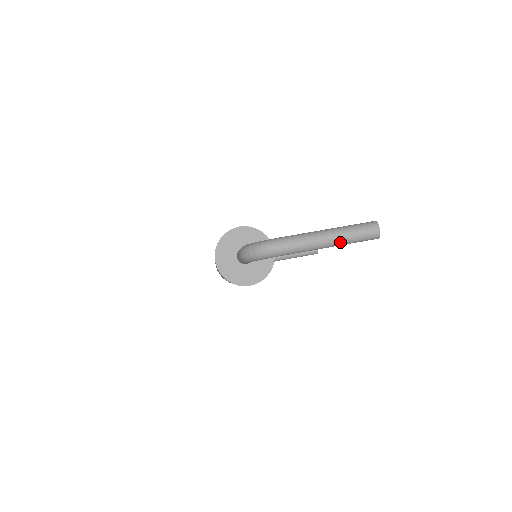
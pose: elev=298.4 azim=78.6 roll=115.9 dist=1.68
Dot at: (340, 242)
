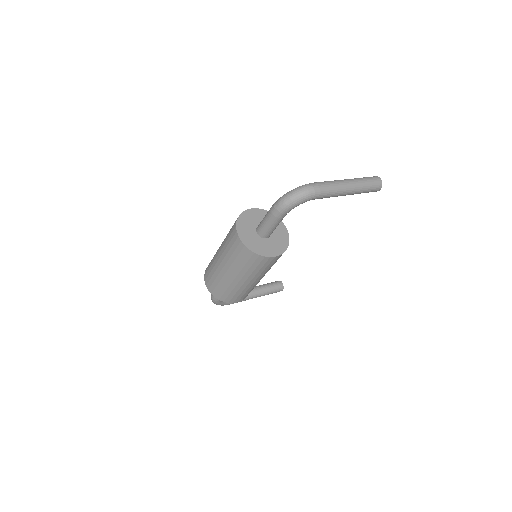
Dot at: (358, 187)
